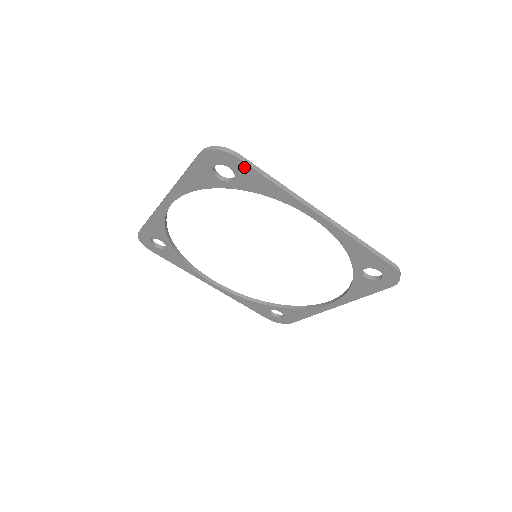
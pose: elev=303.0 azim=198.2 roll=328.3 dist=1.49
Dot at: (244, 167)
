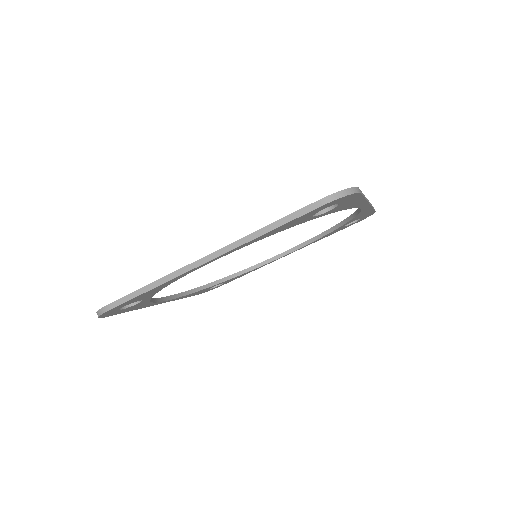
Dot at: (123, 304)
